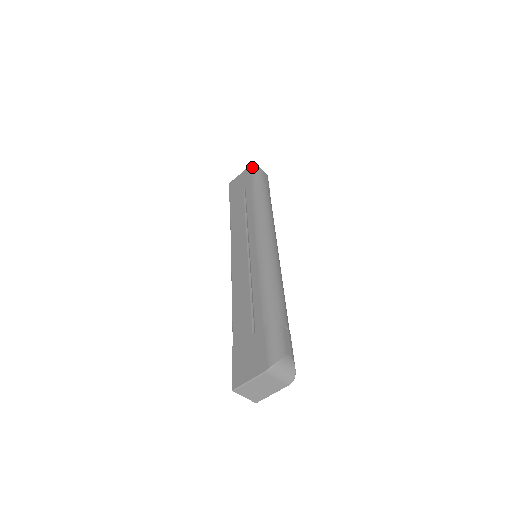
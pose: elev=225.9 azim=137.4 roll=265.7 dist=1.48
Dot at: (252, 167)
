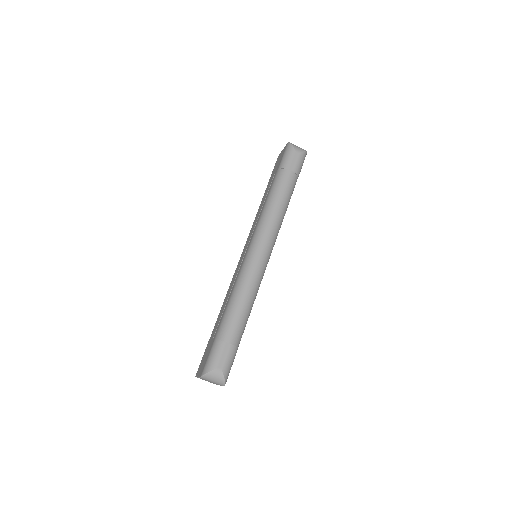
Dot at: (287, 146)
